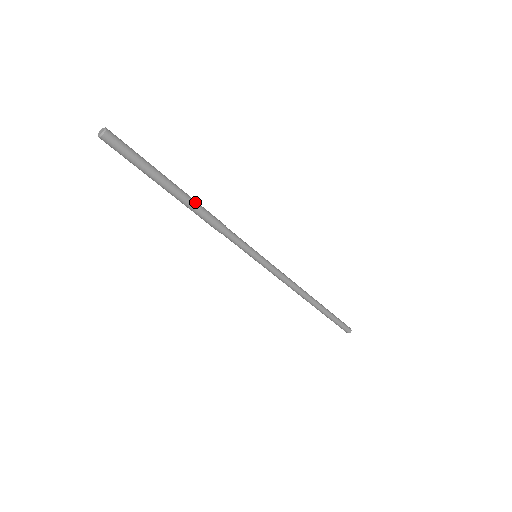
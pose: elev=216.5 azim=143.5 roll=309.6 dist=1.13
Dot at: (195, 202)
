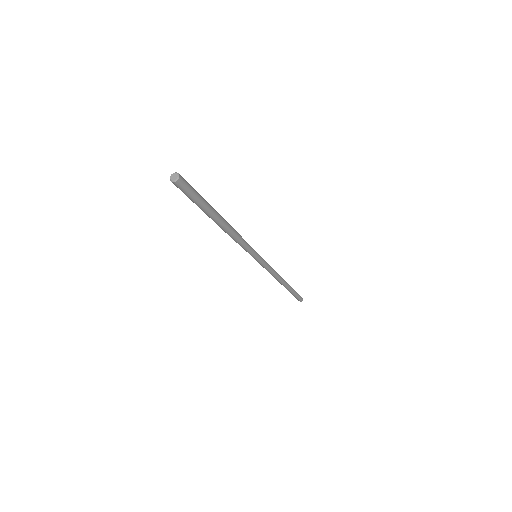
Dot at: (227, 224)
